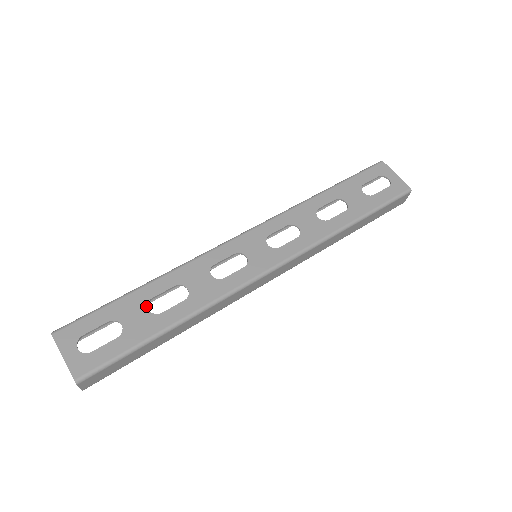
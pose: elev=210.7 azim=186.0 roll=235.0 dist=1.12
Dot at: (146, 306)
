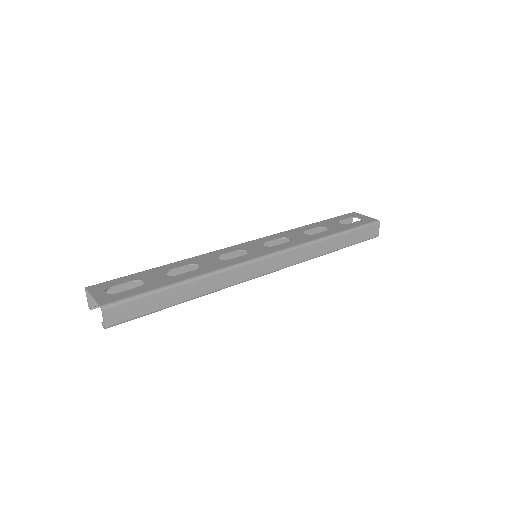
Dot at: (164, 273)
